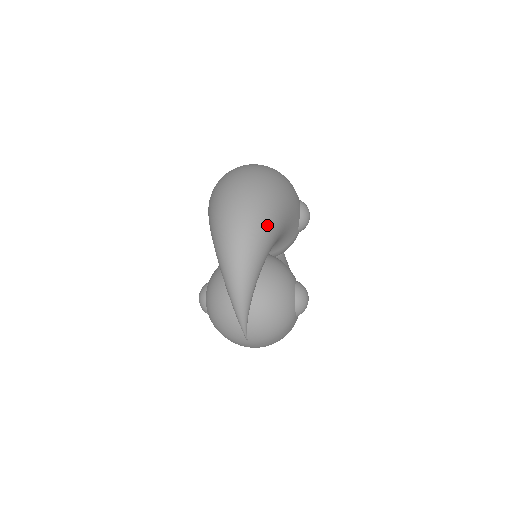
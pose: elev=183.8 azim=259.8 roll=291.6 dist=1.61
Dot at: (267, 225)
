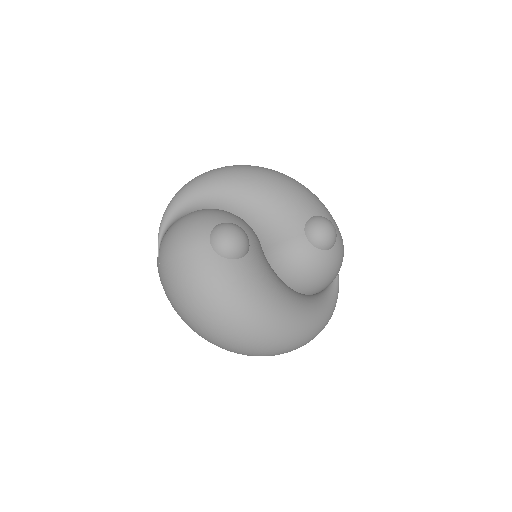
Dot at: (235, 168)
